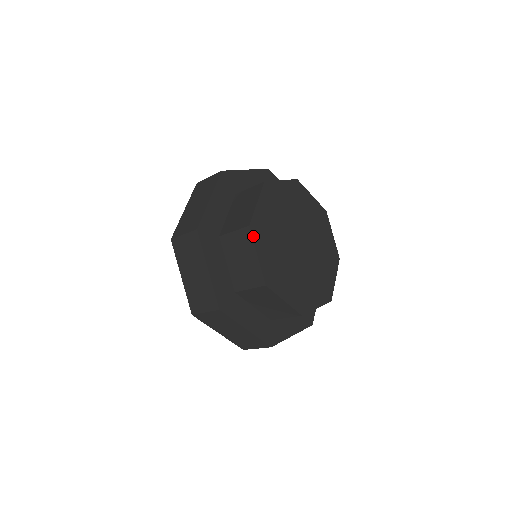
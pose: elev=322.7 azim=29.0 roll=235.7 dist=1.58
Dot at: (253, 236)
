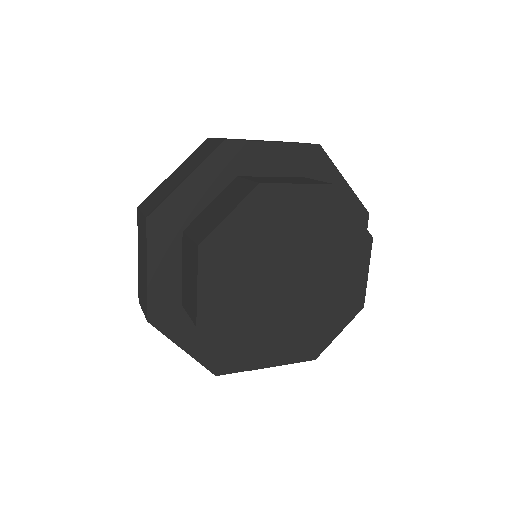
Dot at: (208, 333)
